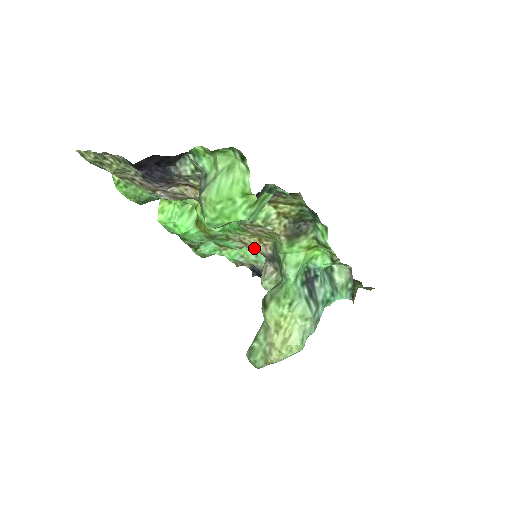
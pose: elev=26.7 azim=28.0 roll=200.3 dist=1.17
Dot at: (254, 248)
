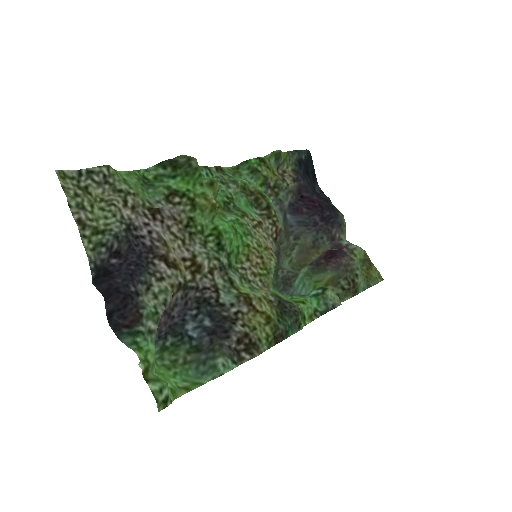
Dot at: (266, 235)
